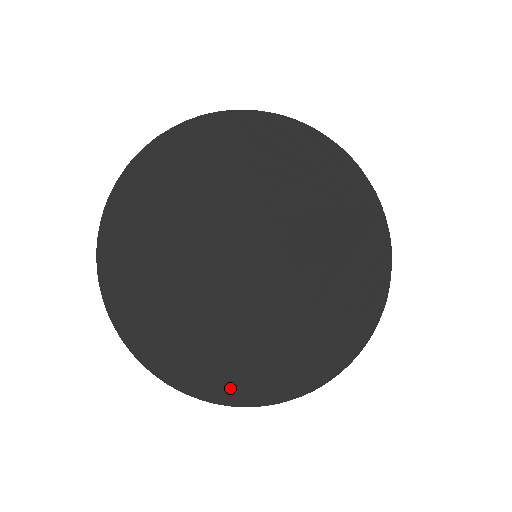
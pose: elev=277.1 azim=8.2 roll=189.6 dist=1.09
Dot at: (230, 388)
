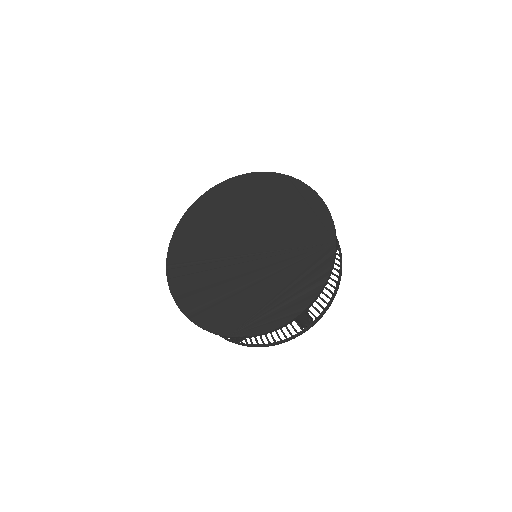
Dot at: (203, 316)
